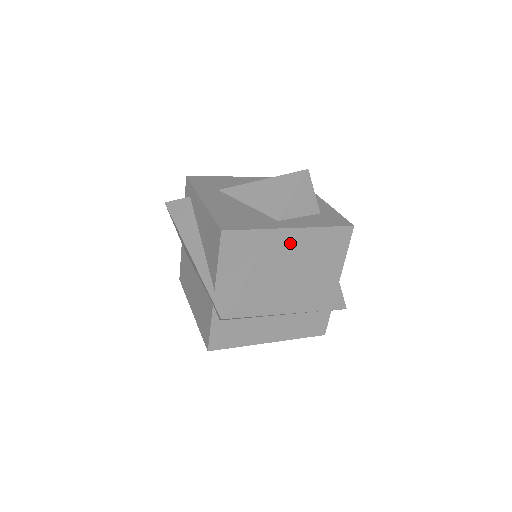
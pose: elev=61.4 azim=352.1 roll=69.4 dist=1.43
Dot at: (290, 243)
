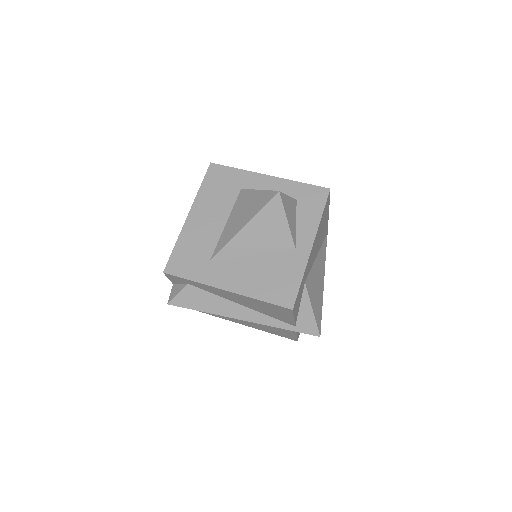
Dot at: (313, 251)
